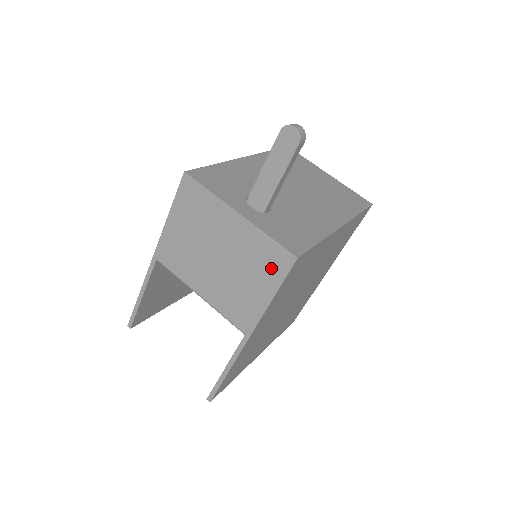
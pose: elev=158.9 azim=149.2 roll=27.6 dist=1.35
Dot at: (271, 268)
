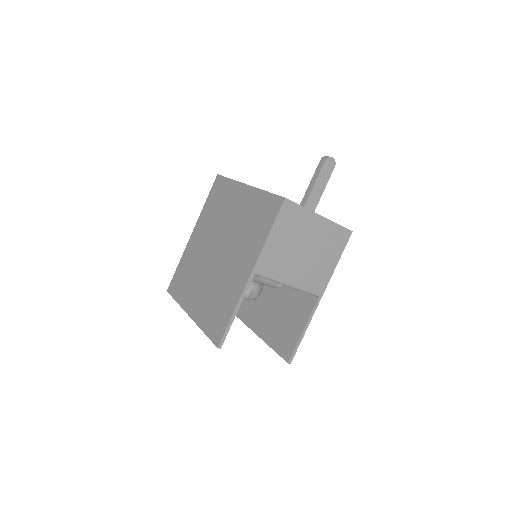
Dot at: (338, 244)
